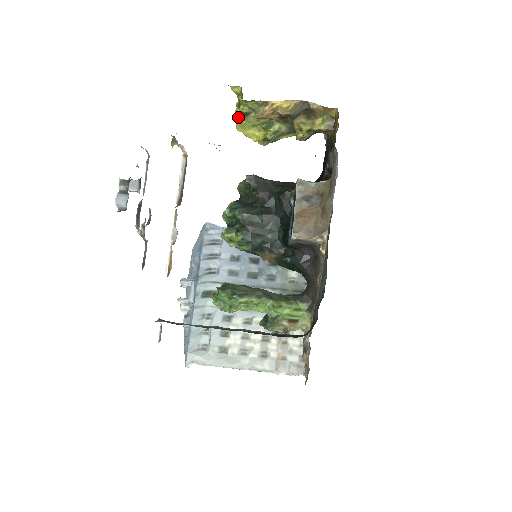
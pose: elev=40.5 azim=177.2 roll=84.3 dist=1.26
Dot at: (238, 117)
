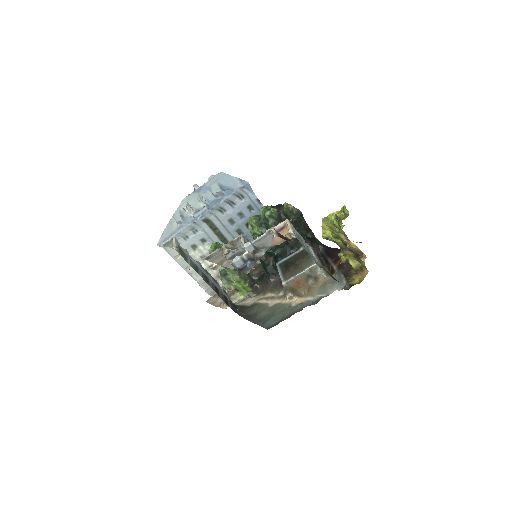
Dot at: (330, 218)
